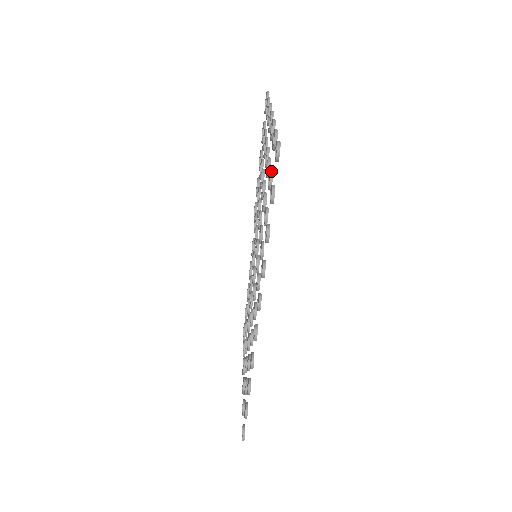
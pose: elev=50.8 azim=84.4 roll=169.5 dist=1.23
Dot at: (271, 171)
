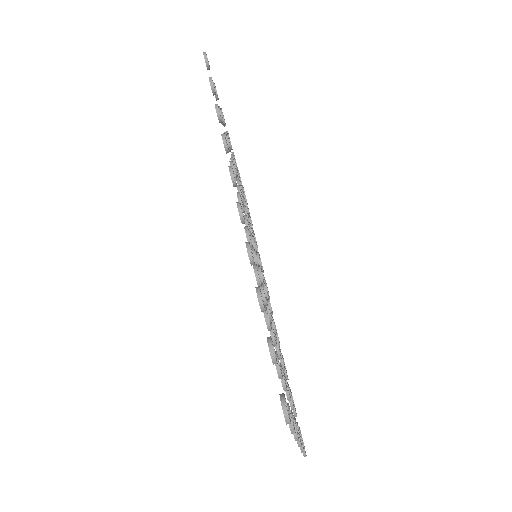
Dot at: occluded
